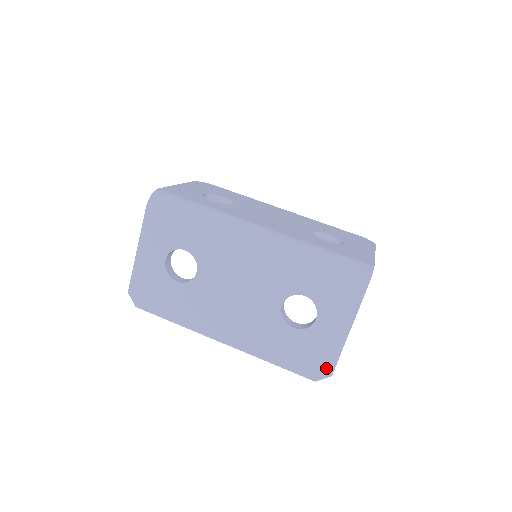
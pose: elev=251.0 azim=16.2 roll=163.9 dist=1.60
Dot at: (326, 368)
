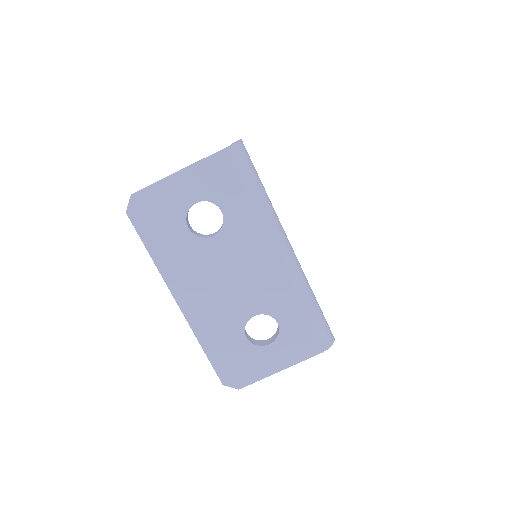
Dot at: (241, 381)
